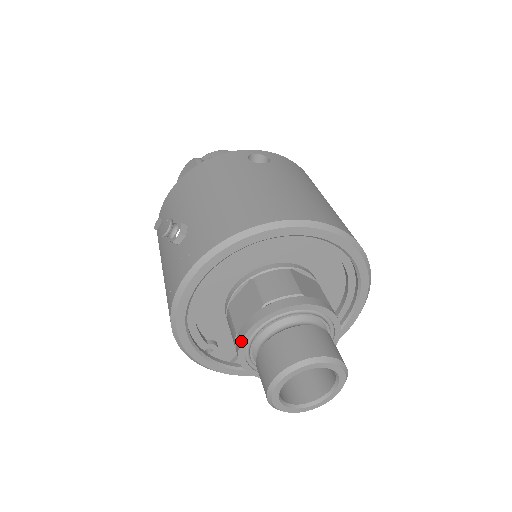
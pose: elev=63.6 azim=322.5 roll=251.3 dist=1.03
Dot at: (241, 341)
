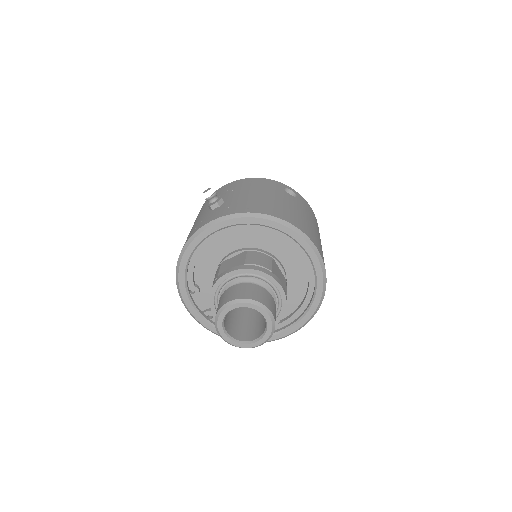
Dot at: (219, 279)
